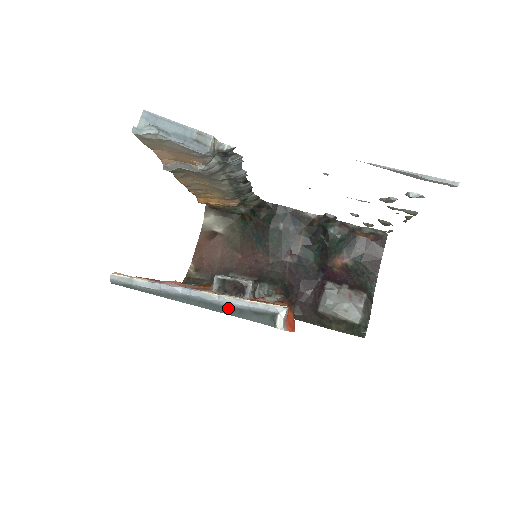
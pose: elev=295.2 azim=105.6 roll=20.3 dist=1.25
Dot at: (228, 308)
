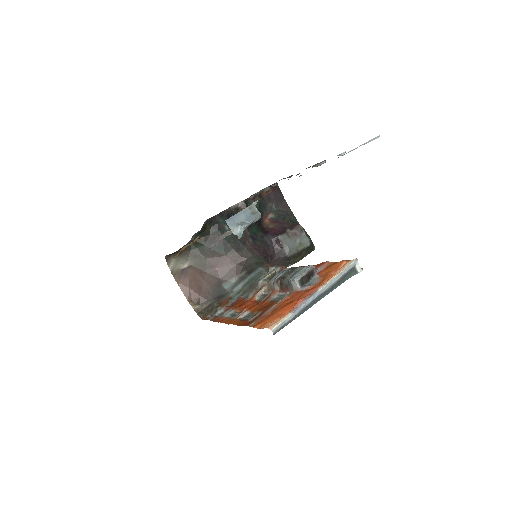
Dot at: (333, 286)
